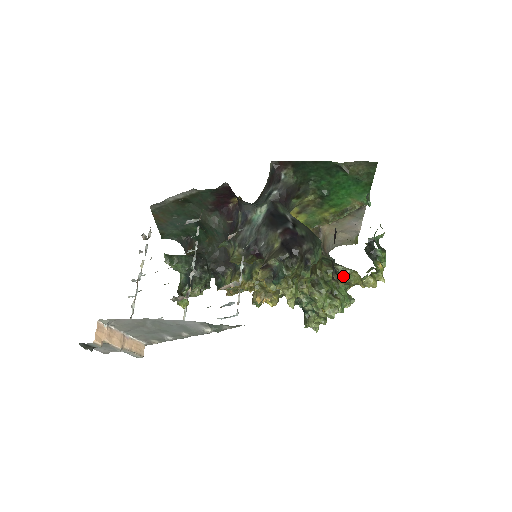
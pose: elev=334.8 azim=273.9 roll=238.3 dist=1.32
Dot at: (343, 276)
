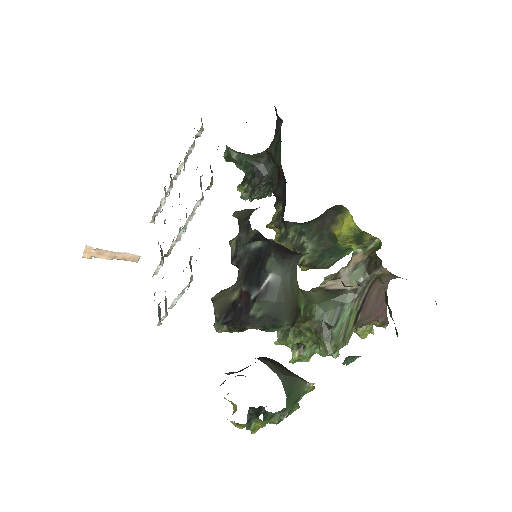
Dot at: occluded
